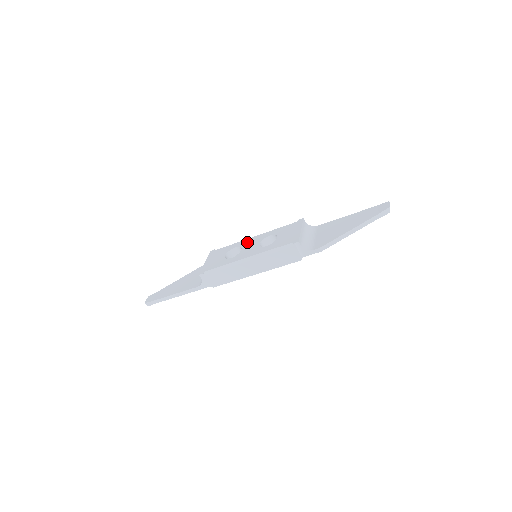
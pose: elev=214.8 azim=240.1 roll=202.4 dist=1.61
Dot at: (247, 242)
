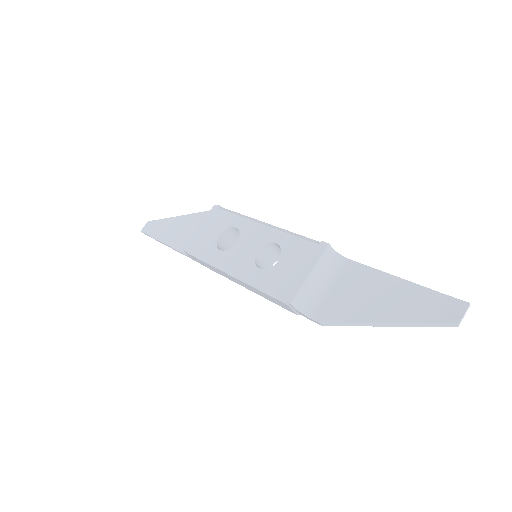
Dot at: (250, 230)
